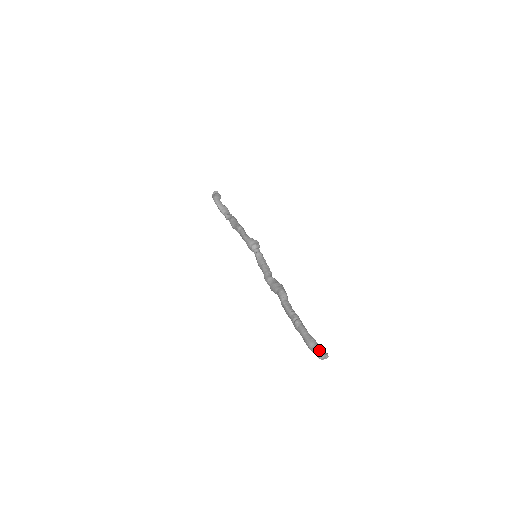
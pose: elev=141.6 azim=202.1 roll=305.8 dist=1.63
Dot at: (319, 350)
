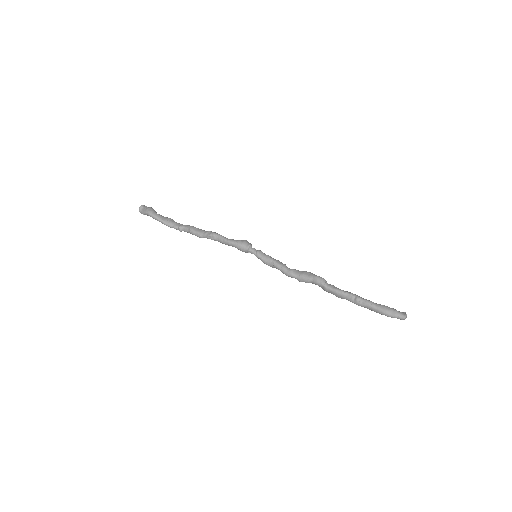
Dot at: (399, 313)
